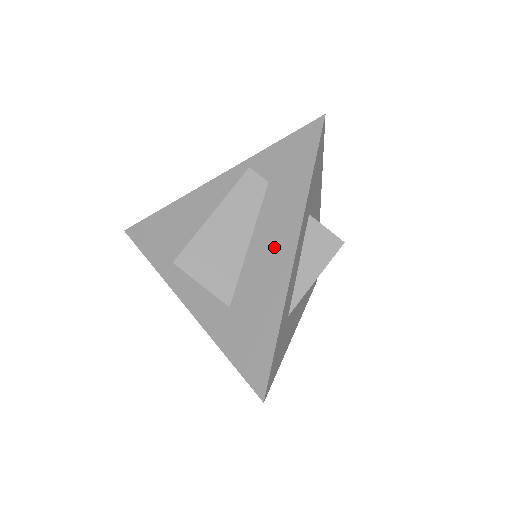
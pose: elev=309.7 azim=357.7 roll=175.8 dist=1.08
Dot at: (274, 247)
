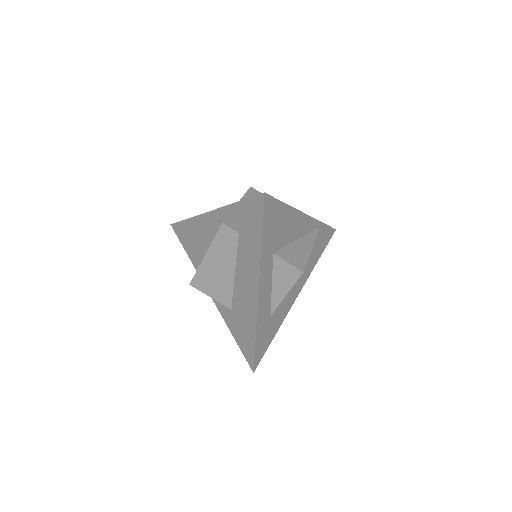
Dot at: (247, 284)
